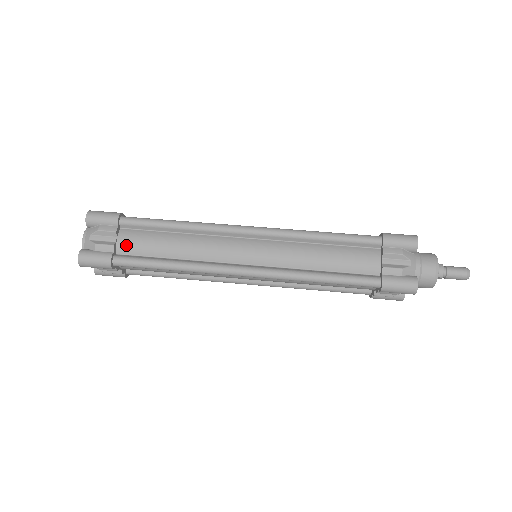
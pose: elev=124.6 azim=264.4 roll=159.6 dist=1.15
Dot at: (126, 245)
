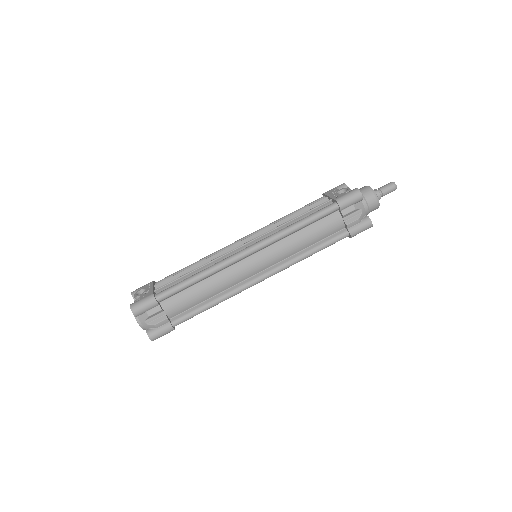
Dot at: (173, 311)
